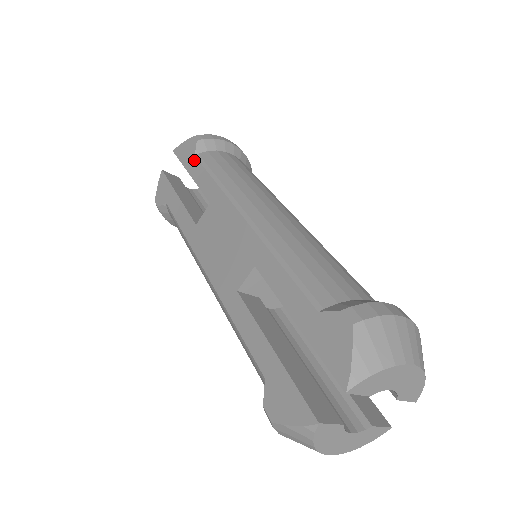
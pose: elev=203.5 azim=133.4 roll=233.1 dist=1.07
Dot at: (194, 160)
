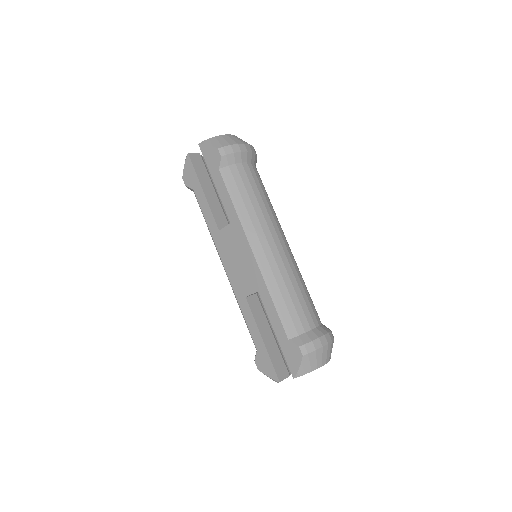
Dot at: (218, 174)
